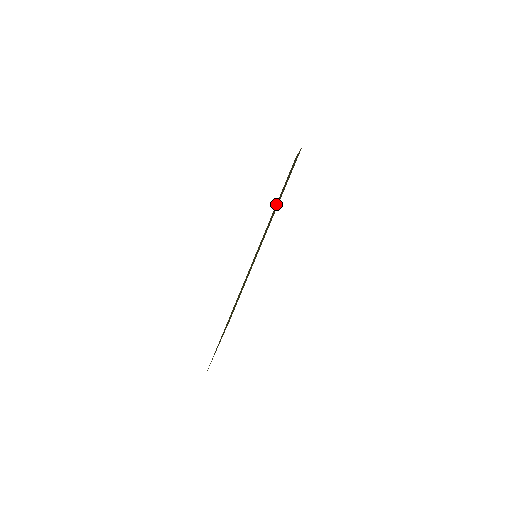
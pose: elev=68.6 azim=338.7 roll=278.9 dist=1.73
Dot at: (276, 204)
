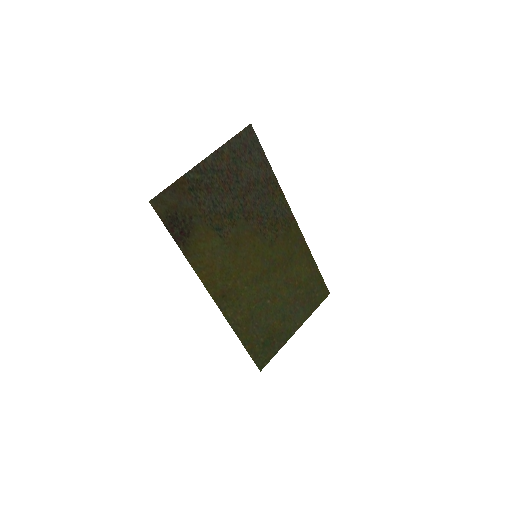
Dot at: (186, 233)
